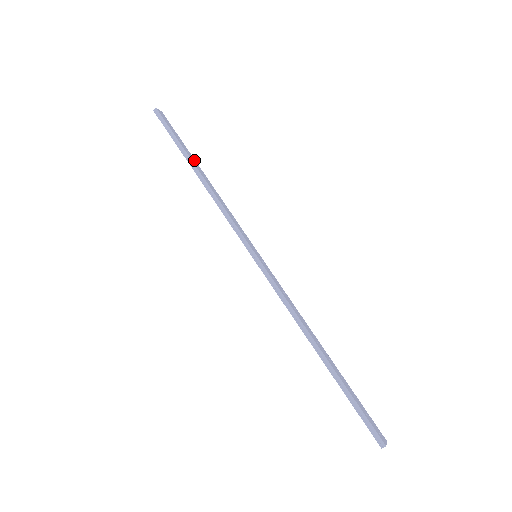
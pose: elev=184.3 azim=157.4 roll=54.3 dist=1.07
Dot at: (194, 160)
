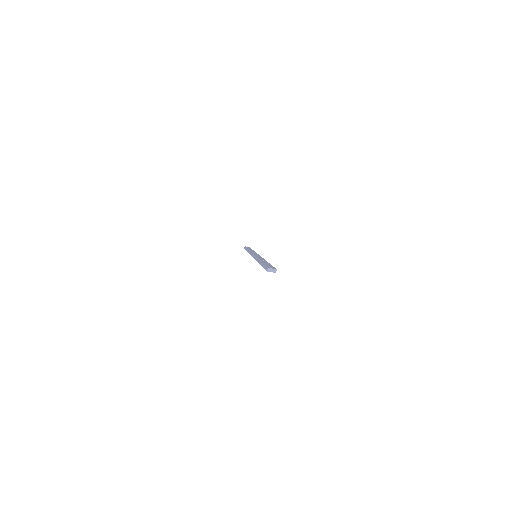
Dot at: occluded
